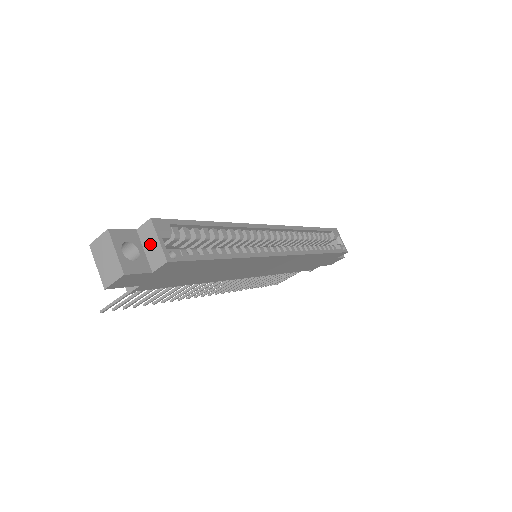
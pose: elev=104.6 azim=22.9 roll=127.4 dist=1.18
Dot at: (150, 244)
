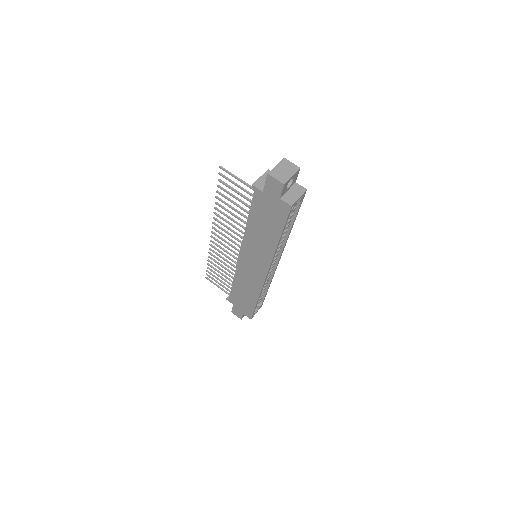
Dot at: (294, 193)
